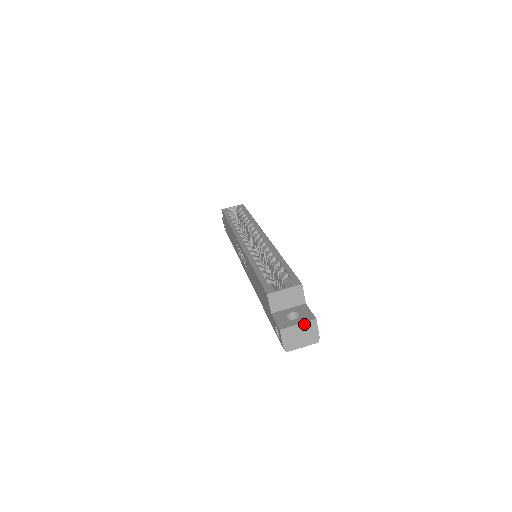
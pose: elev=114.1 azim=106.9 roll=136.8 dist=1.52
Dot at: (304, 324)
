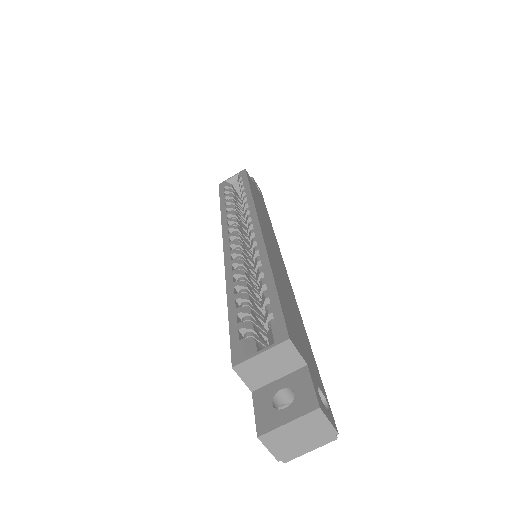
Dot at: (299, 420)
